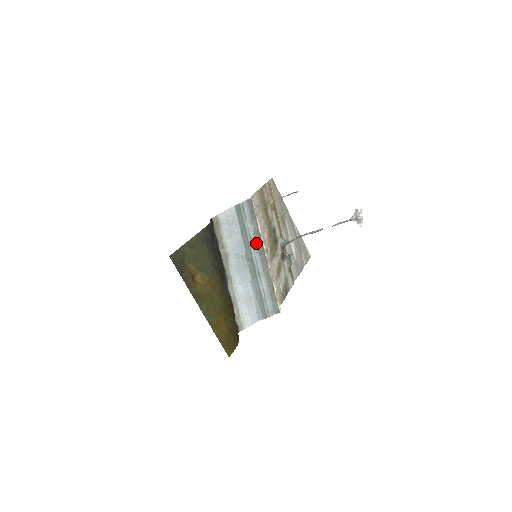
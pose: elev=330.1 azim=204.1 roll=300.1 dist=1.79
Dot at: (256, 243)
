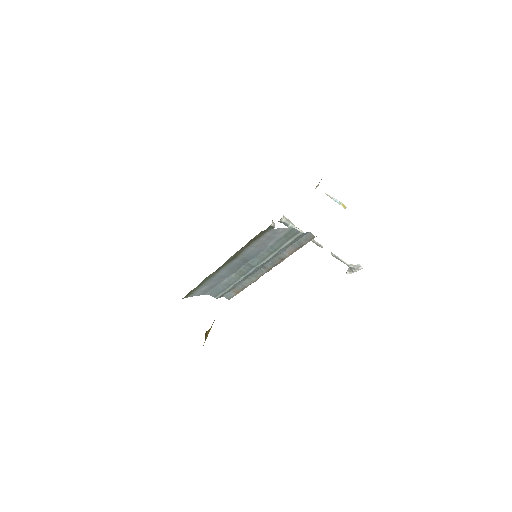
Dot at: (271, 260)
